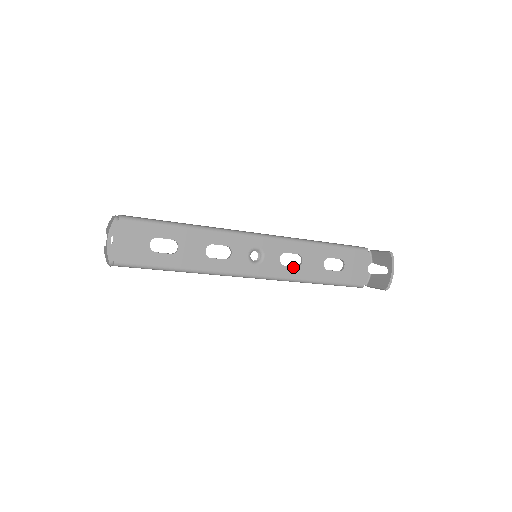
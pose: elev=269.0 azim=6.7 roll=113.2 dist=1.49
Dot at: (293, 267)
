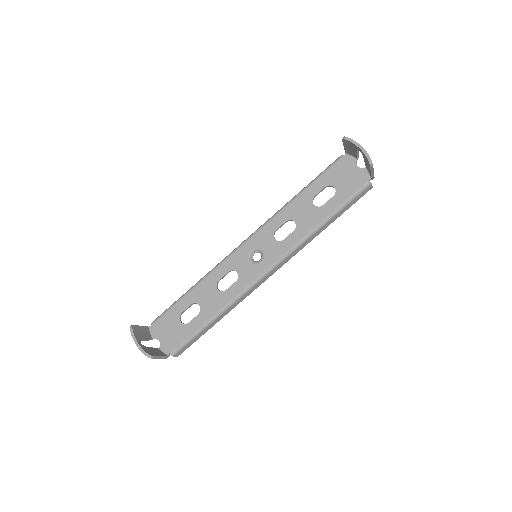
Dot at: (291, 233)
